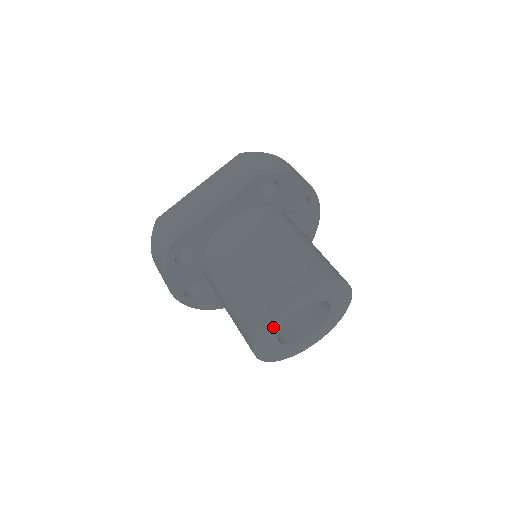
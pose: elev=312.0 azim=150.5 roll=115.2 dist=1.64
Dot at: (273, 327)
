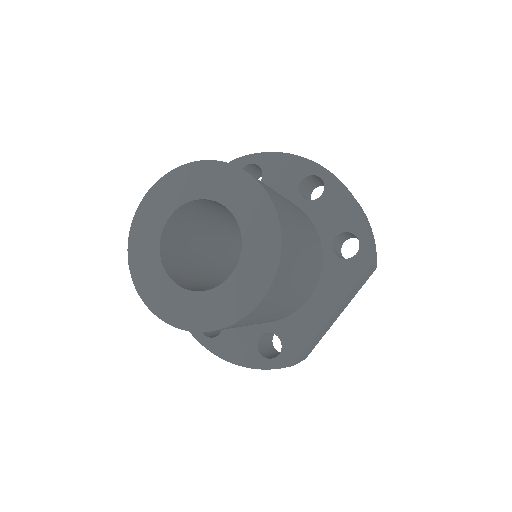
Dot at: (147, 245)
